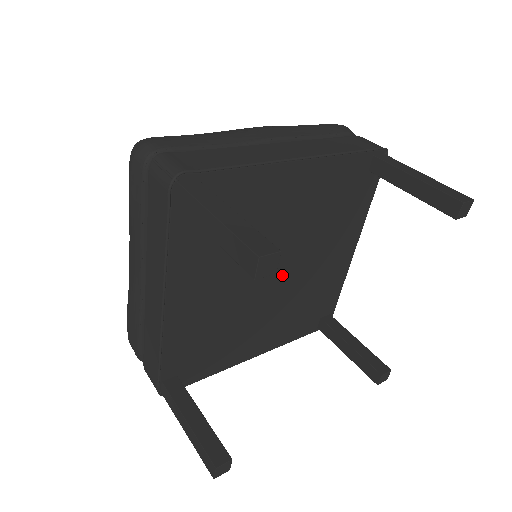
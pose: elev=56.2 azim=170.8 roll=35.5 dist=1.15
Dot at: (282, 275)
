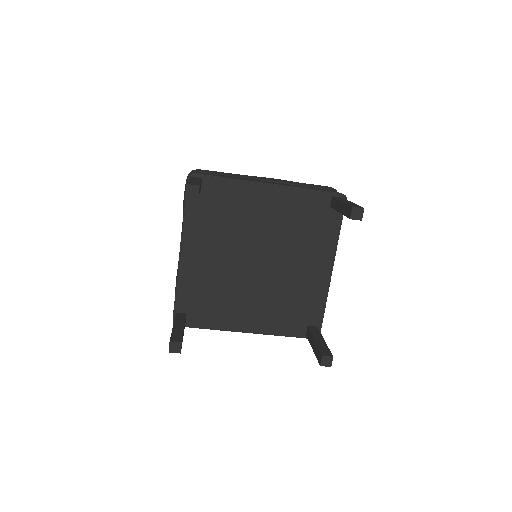
Dot at: (265, 266)
